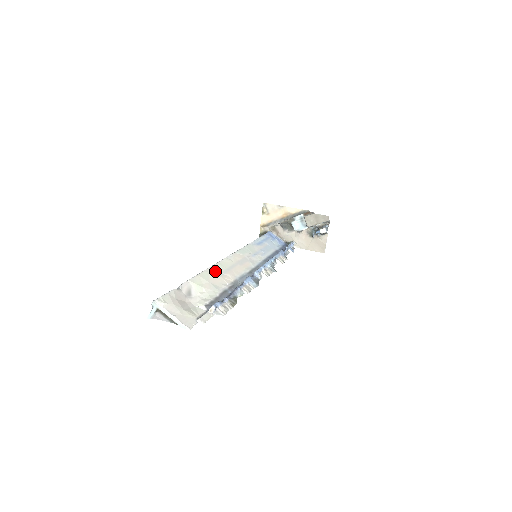
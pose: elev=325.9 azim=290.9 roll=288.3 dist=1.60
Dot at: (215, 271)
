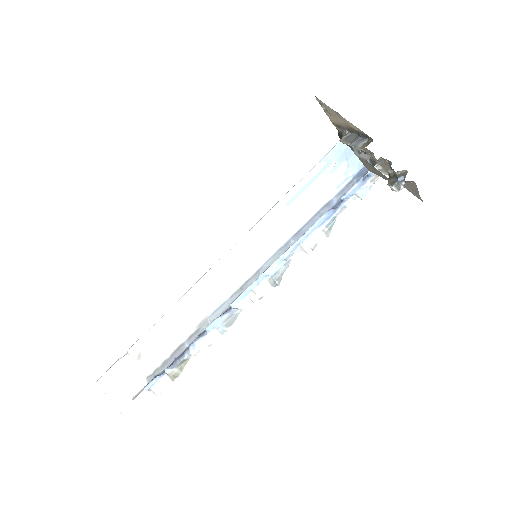
Dot at: (179, 311)
